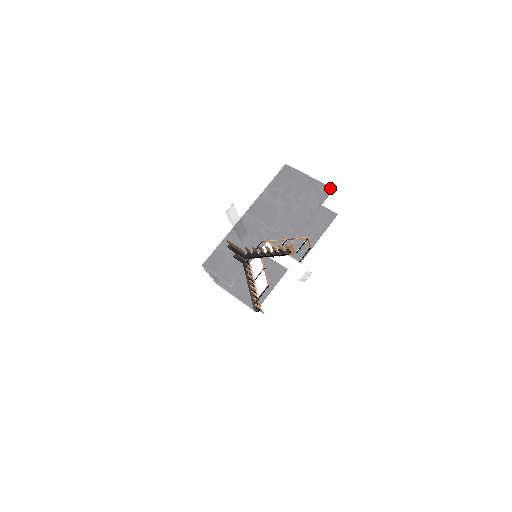
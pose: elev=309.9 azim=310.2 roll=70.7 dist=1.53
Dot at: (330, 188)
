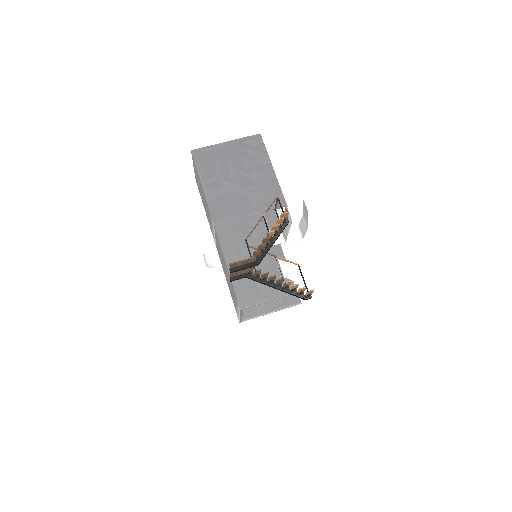
Dot at: (257, 135)
